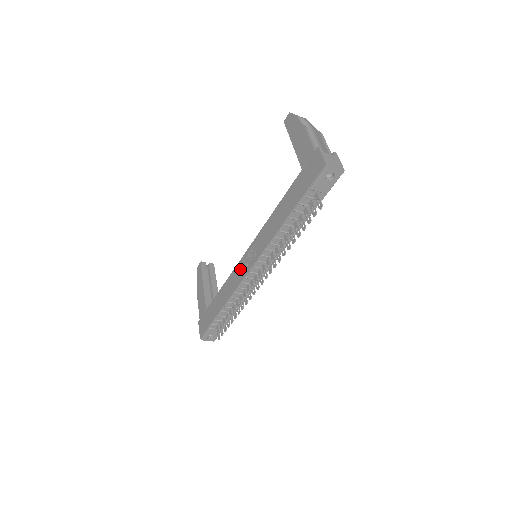
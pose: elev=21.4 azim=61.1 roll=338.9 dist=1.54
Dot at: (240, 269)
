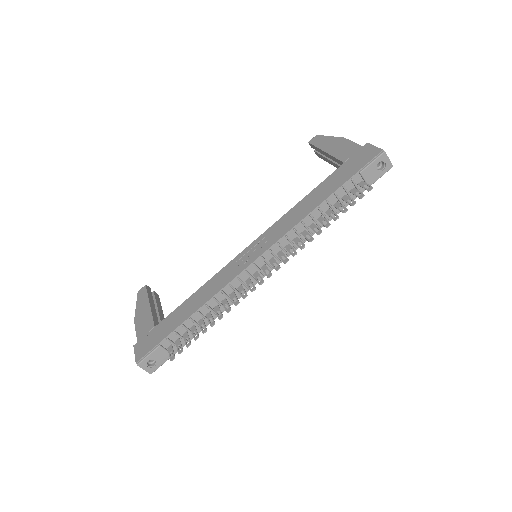
Dot at: (234, 265)
